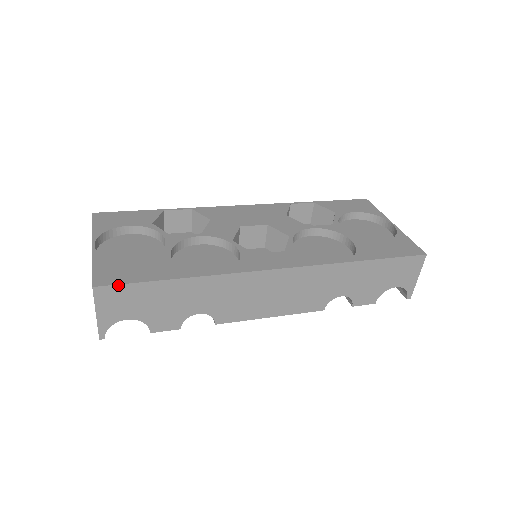
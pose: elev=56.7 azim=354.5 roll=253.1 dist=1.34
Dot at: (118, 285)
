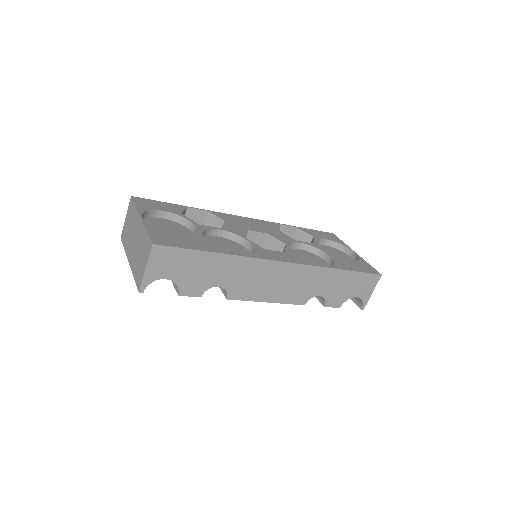
Dot at: (171, 247)
